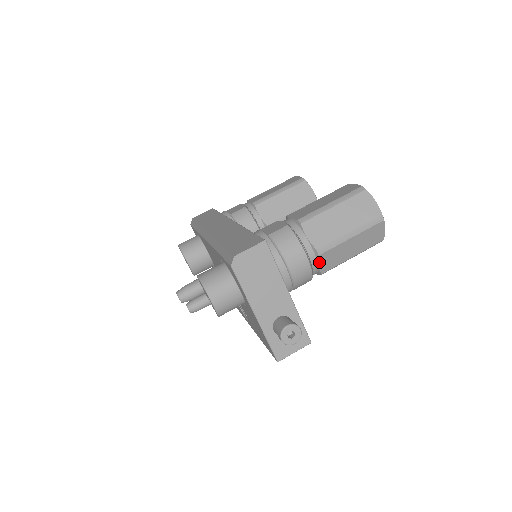
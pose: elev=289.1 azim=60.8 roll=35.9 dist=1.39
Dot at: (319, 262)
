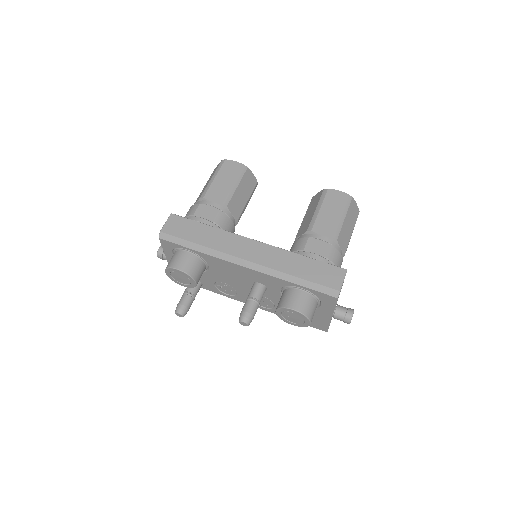
Dot at: occluded
